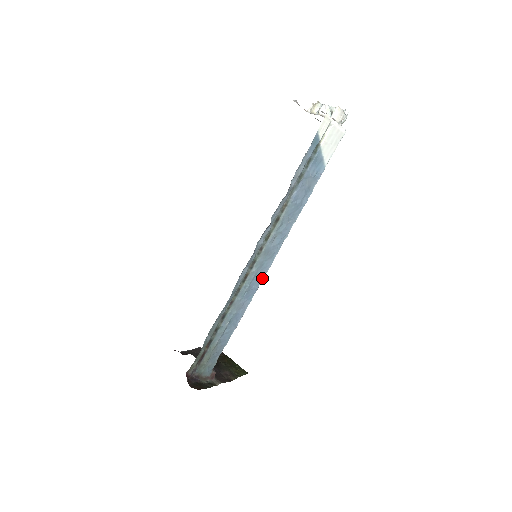
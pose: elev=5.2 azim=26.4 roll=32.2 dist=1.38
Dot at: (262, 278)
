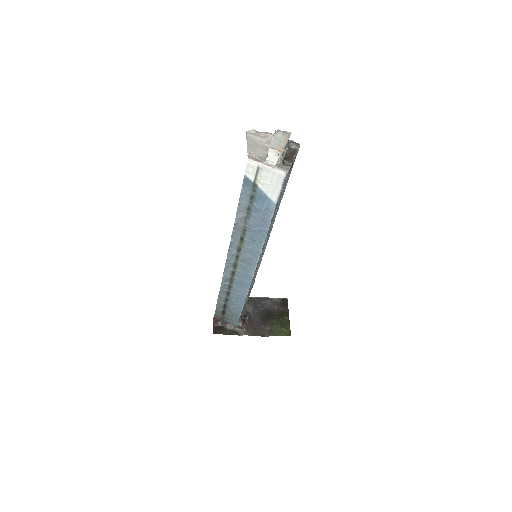
Dot at: (251, 278)
